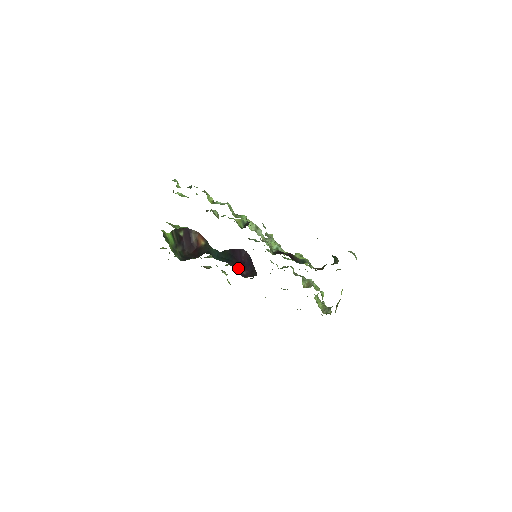
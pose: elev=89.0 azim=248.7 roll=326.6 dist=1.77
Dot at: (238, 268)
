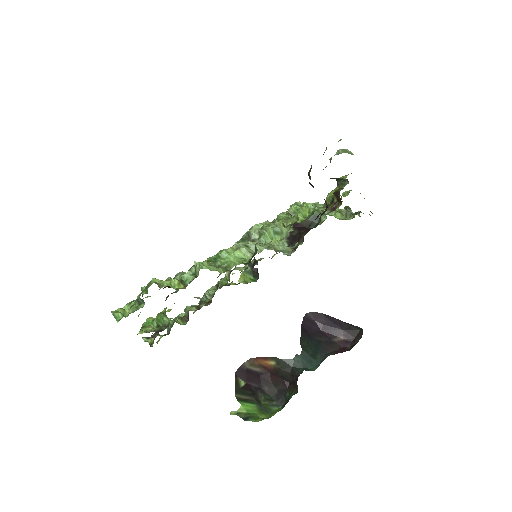
Dot at: (331, 341)
